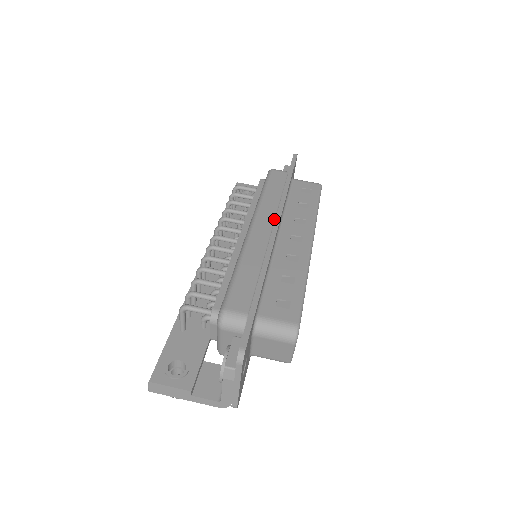
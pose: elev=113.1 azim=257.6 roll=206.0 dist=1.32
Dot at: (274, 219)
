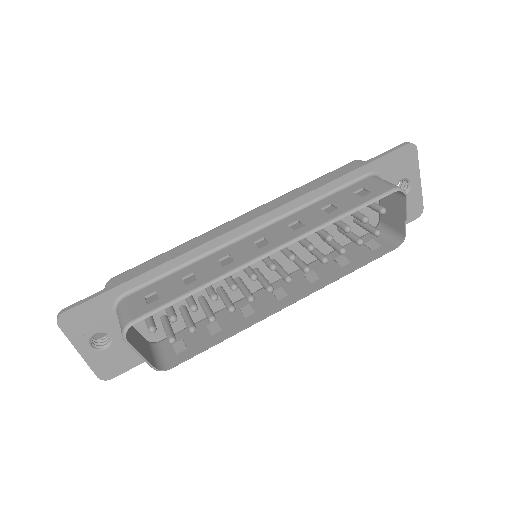
Dot at: occluded
